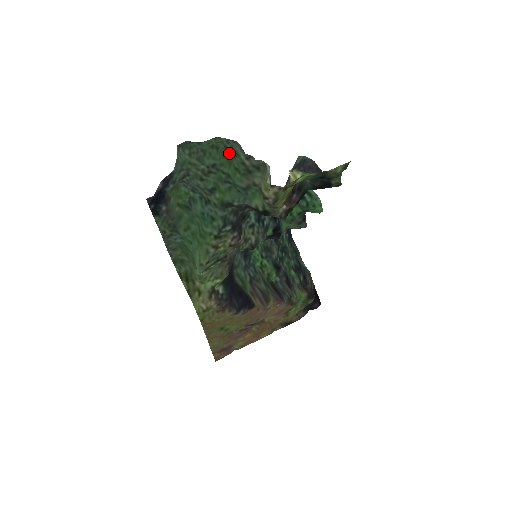
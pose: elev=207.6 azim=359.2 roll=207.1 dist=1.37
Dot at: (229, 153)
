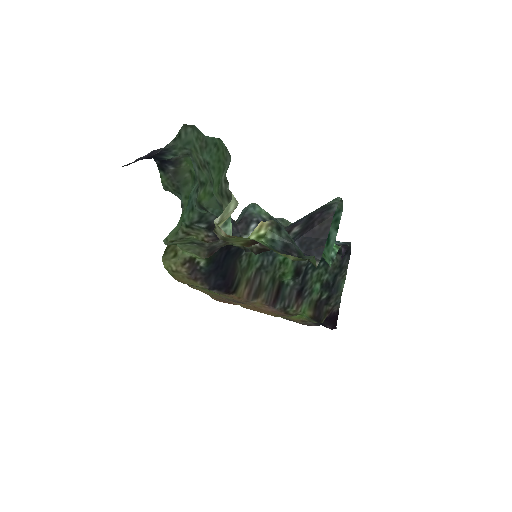
Dot at: (223, 162)
